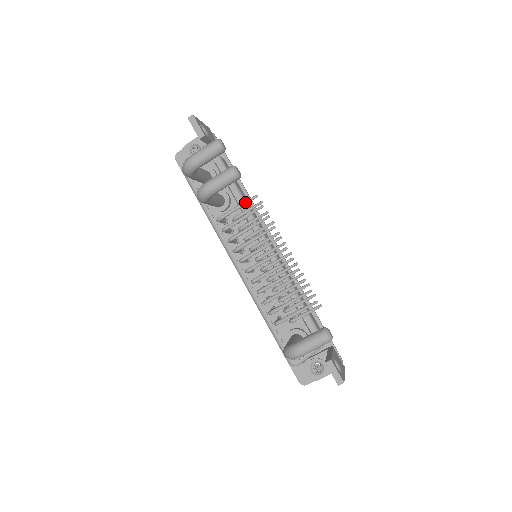
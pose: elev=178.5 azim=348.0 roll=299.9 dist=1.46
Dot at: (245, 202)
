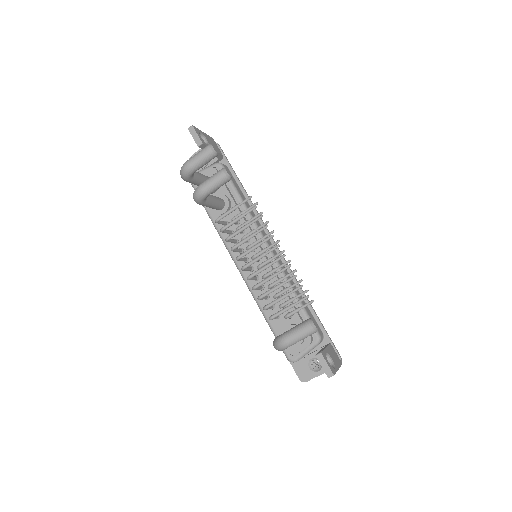
Dot at: (240, 203)
